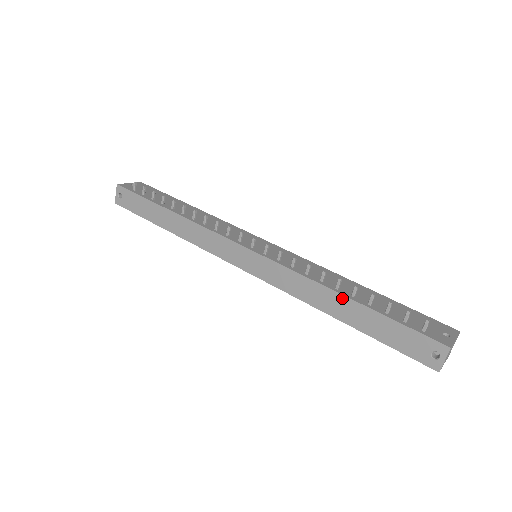
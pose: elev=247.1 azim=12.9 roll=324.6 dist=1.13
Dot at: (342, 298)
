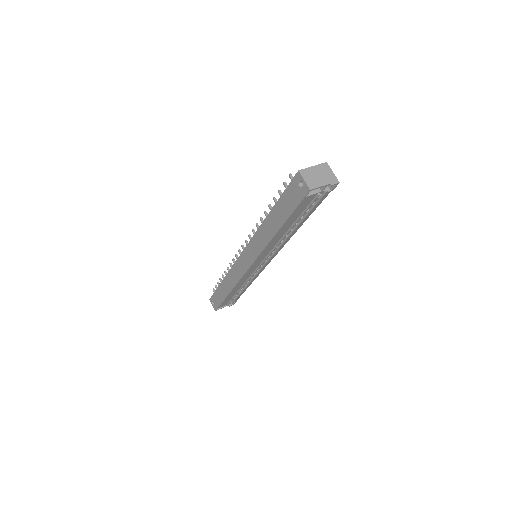
Dot at: (268, 218)
